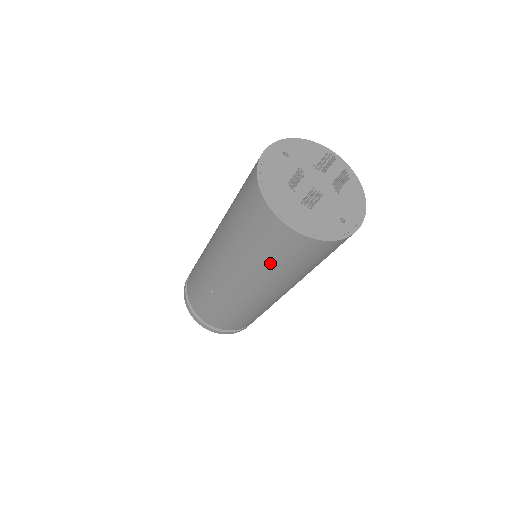
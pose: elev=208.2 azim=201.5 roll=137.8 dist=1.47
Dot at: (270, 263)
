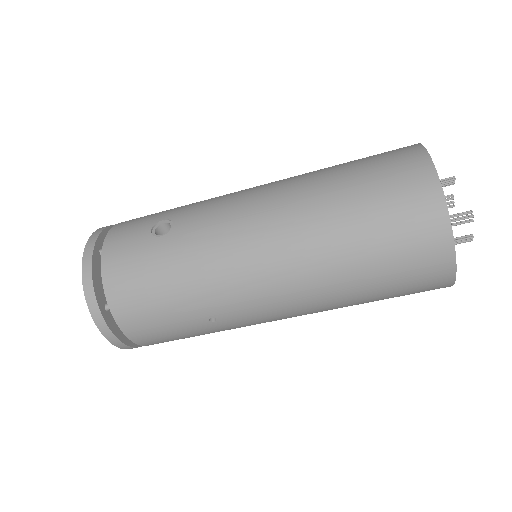
Dot at: (370, 301)
